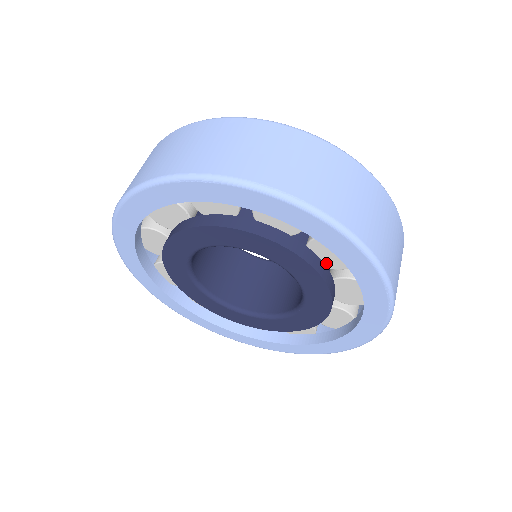
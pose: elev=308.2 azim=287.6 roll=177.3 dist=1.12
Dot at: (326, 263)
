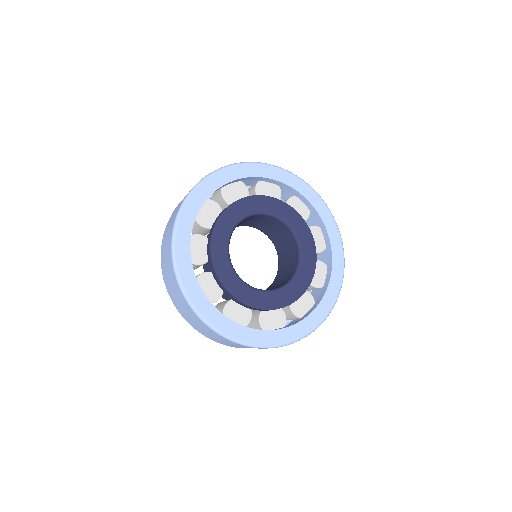
Dot at: occluded
